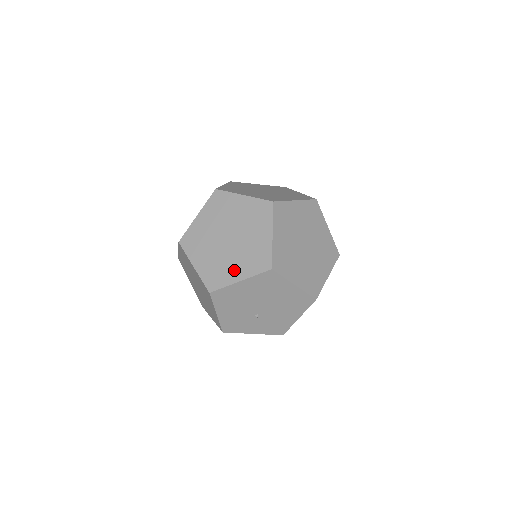
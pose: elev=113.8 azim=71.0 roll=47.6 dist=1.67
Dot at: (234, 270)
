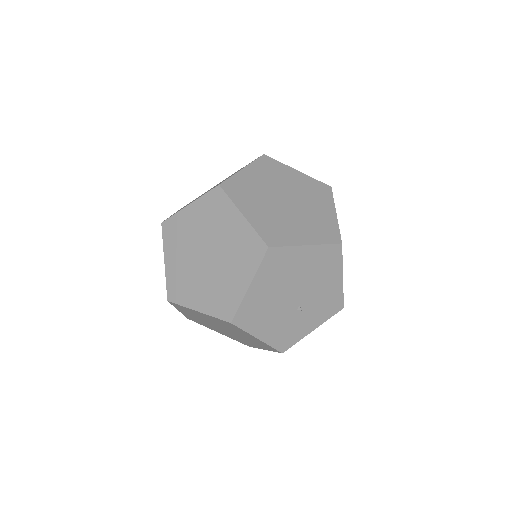
Dot at: (235, 281)
